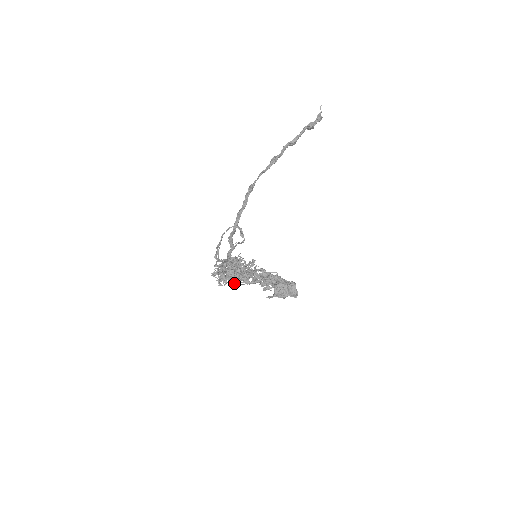
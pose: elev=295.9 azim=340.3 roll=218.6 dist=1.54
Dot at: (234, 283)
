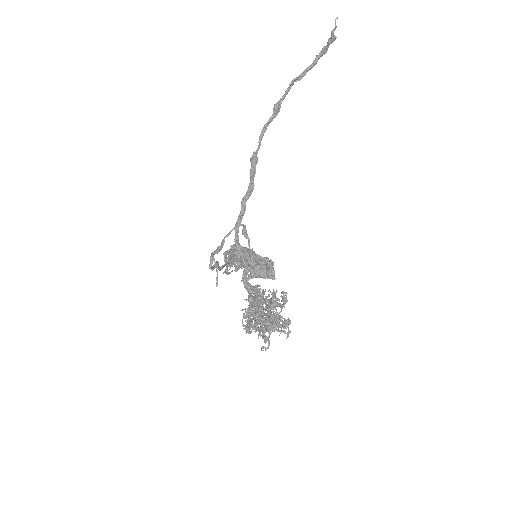
Dot at: occluded
